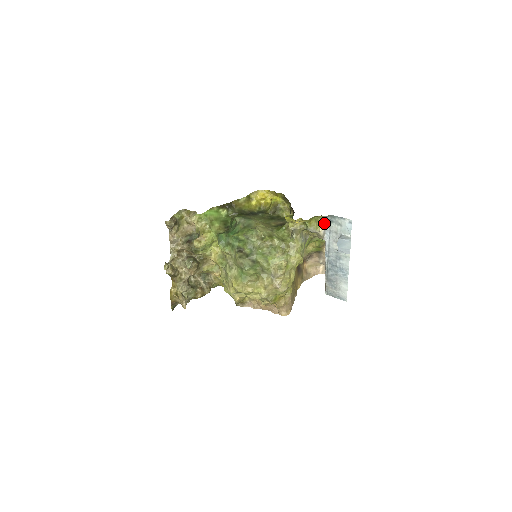
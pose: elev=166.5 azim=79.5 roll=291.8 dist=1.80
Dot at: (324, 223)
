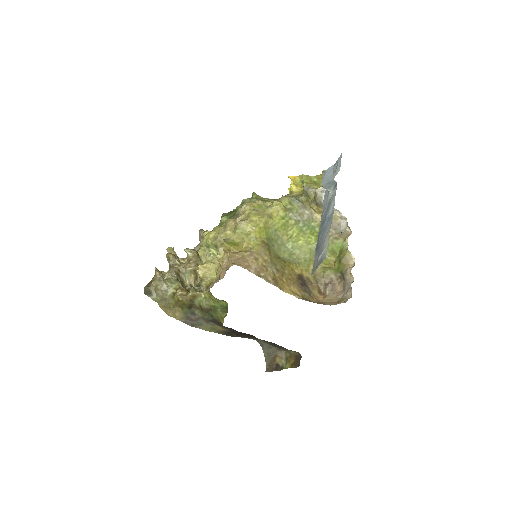
Dot at: occluded
